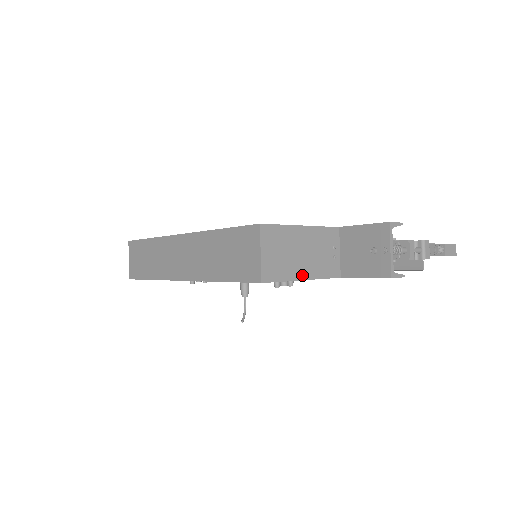
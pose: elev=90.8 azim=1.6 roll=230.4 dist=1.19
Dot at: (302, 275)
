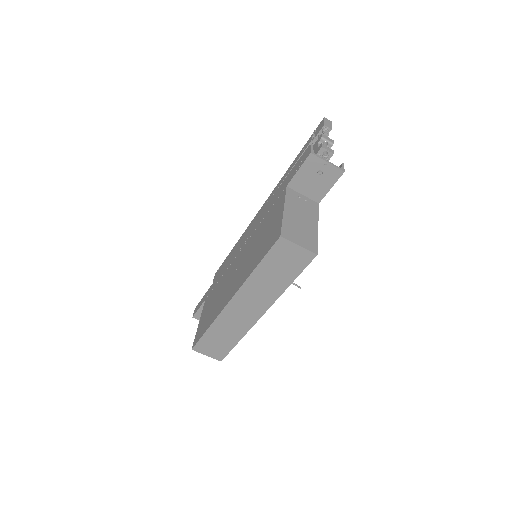
Dot at: (315, 227)
